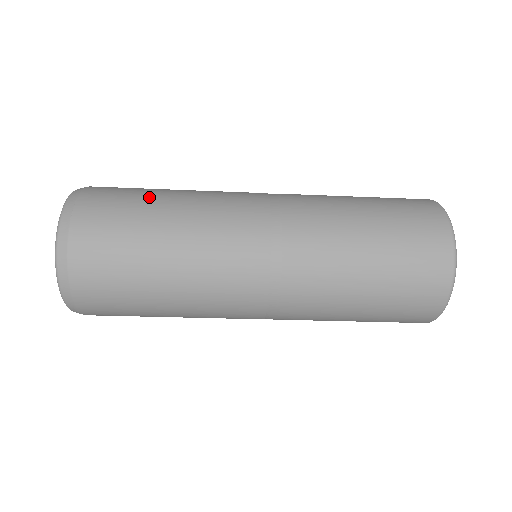
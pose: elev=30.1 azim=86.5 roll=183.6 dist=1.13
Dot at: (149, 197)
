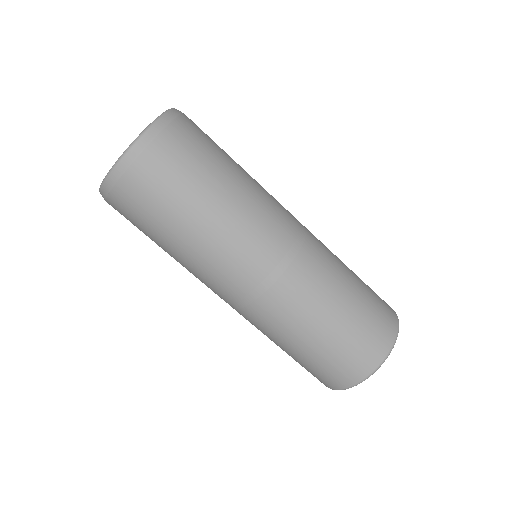
Dot at: (218, 167)
